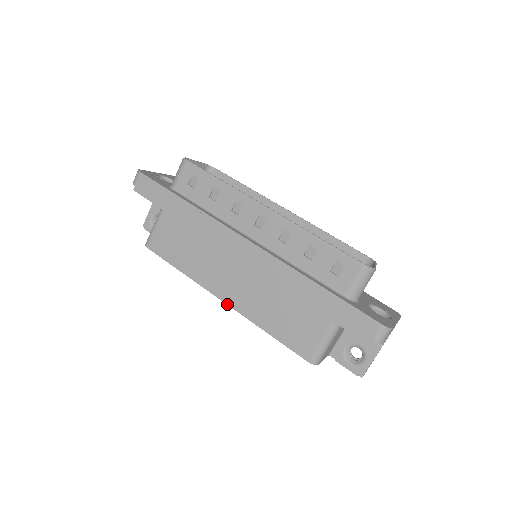
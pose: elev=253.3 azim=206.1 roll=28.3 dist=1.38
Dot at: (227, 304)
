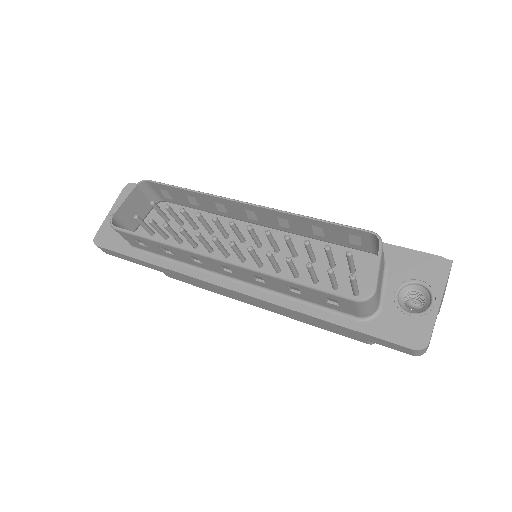
Dot at: occluded
